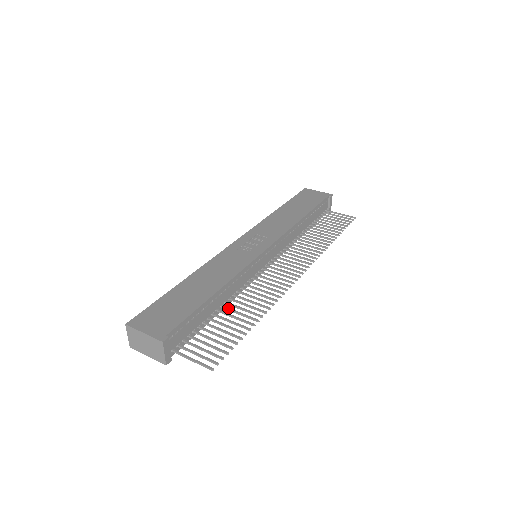
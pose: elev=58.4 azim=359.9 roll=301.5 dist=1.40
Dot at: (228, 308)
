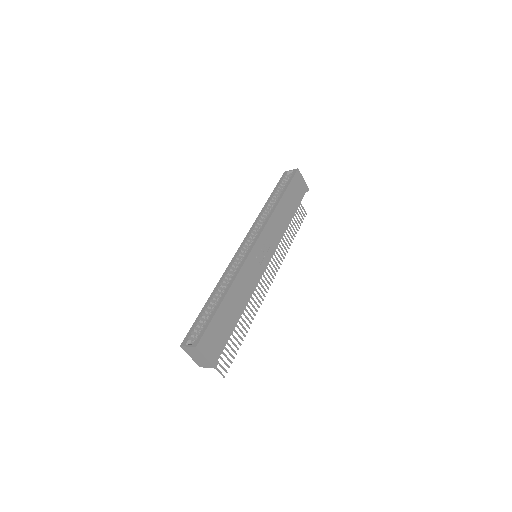
Dot at: occluded
